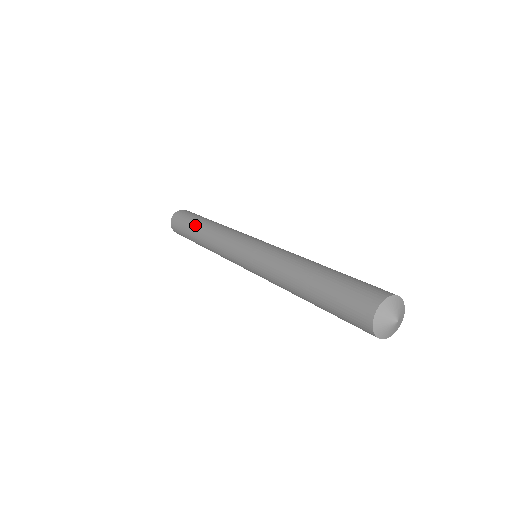
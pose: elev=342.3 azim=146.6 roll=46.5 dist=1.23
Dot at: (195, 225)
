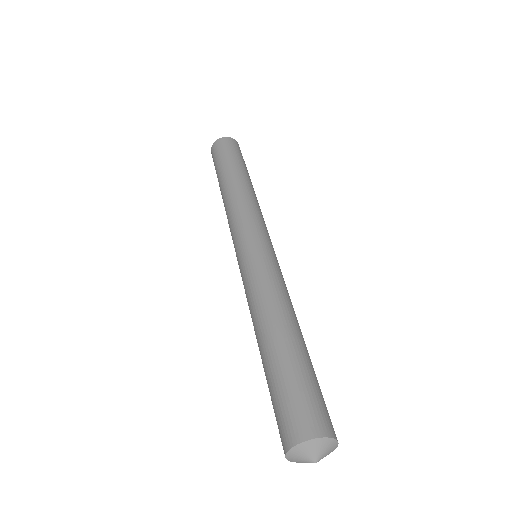
Dot at: (219, 179)
